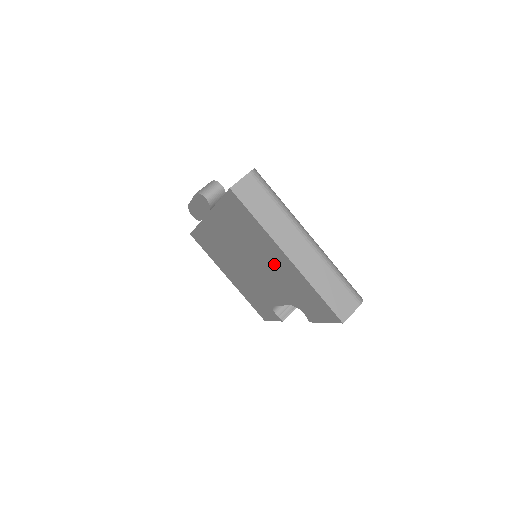
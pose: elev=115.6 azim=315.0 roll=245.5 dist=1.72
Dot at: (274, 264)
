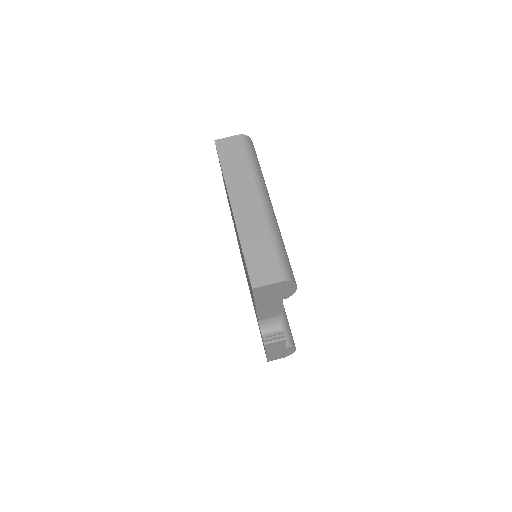
Dot at: occluded
